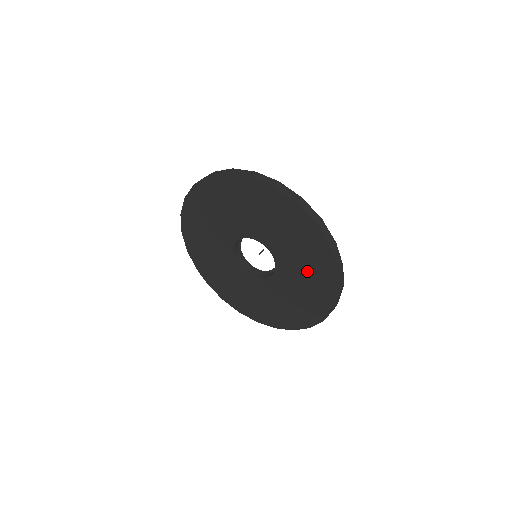
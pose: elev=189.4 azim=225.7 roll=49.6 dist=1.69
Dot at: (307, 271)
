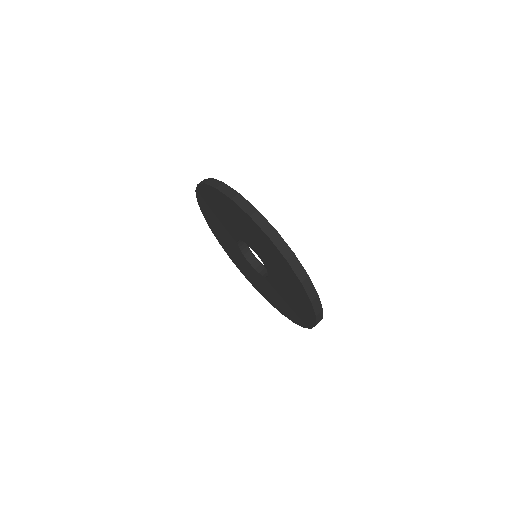
Dot at: (276, 264)
